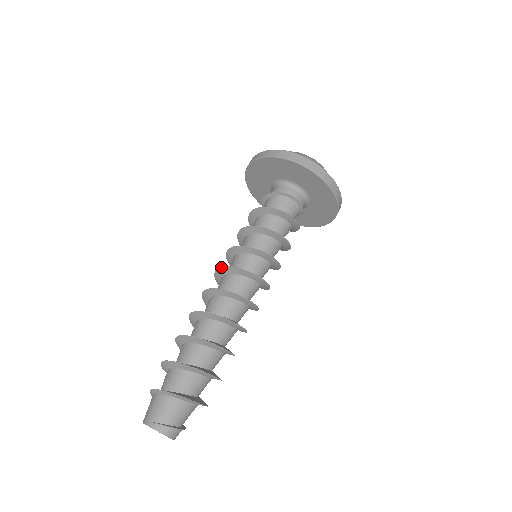
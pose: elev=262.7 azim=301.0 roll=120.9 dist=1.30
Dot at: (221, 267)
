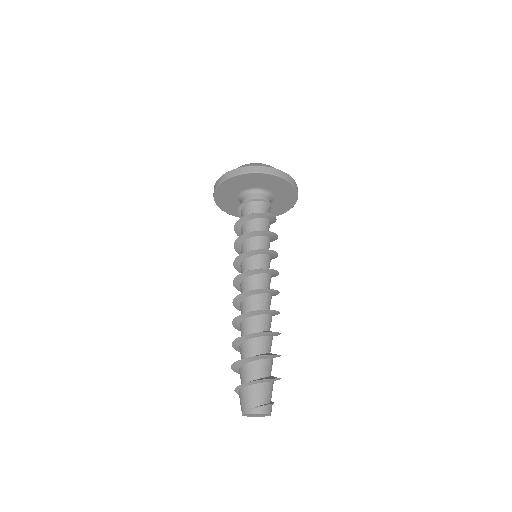
Dot at: (235, 278)
